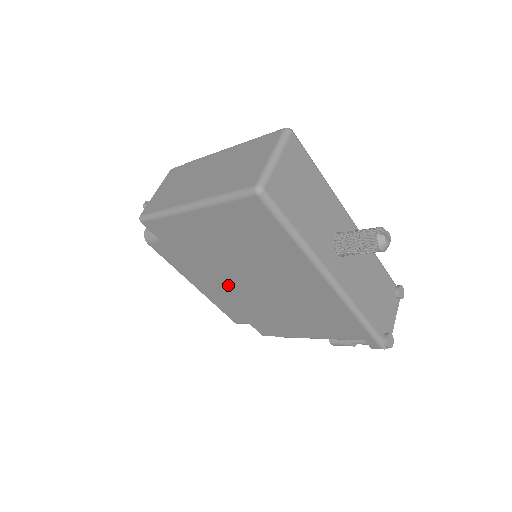
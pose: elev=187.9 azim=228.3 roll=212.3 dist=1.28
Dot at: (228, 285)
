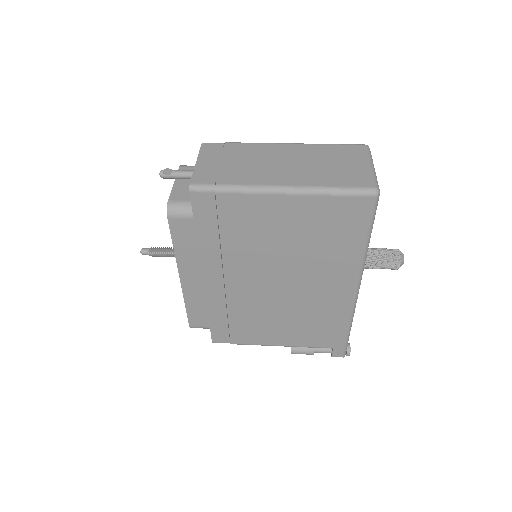
Dot at: (233, 281)
